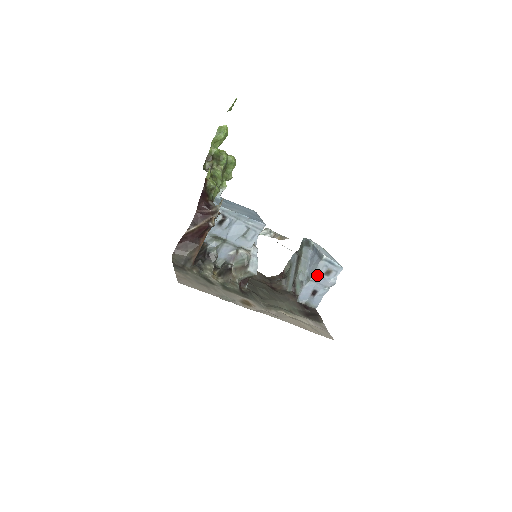
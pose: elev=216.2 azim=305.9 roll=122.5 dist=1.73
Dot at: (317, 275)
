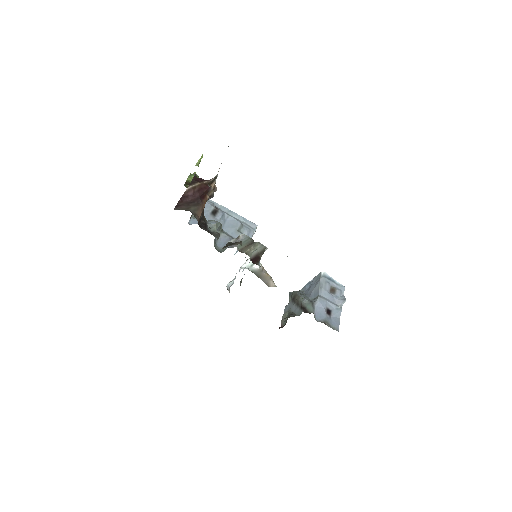
Dot at: (323, 291)
